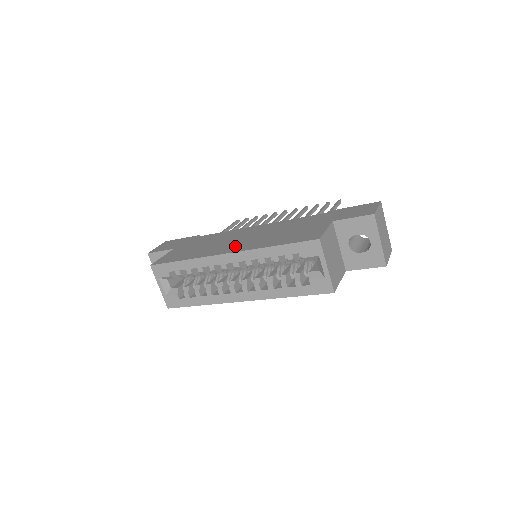
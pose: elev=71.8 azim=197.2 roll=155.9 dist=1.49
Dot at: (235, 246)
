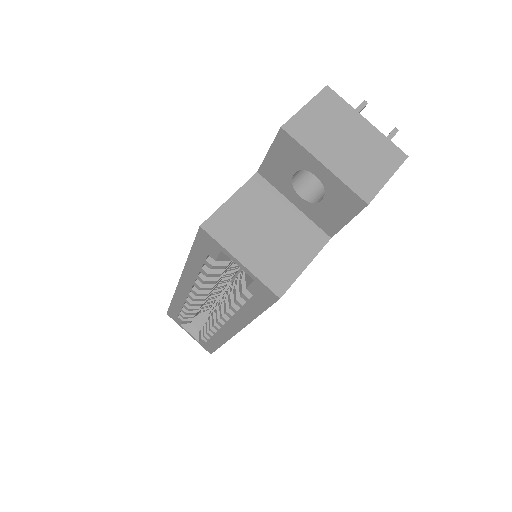
Dot at: occluded
